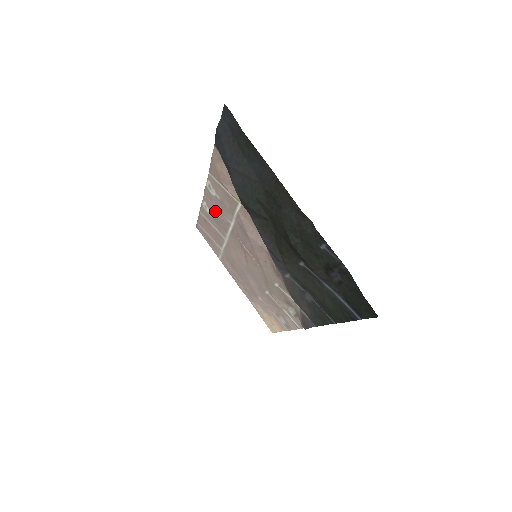
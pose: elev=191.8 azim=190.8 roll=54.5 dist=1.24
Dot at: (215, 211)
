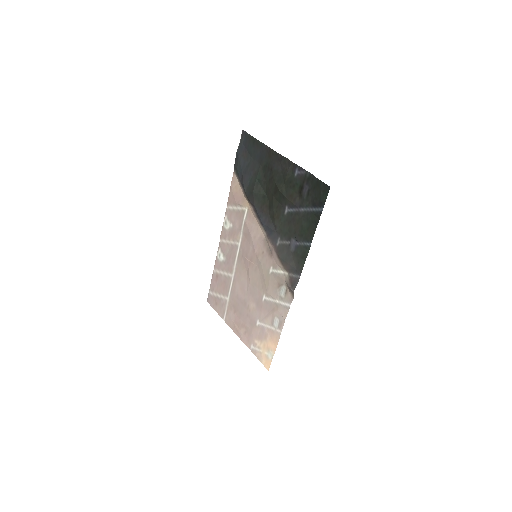
Dot at: (227, 248)
